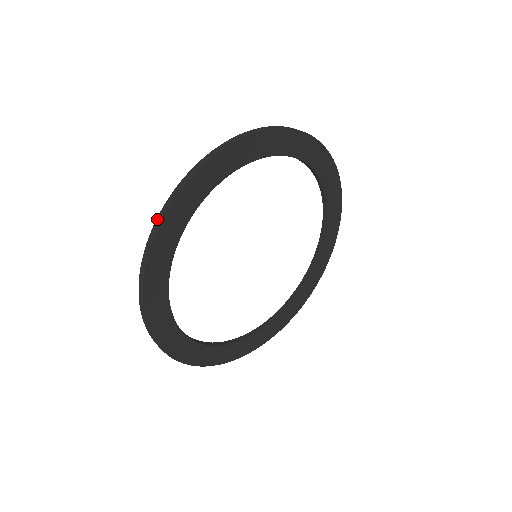
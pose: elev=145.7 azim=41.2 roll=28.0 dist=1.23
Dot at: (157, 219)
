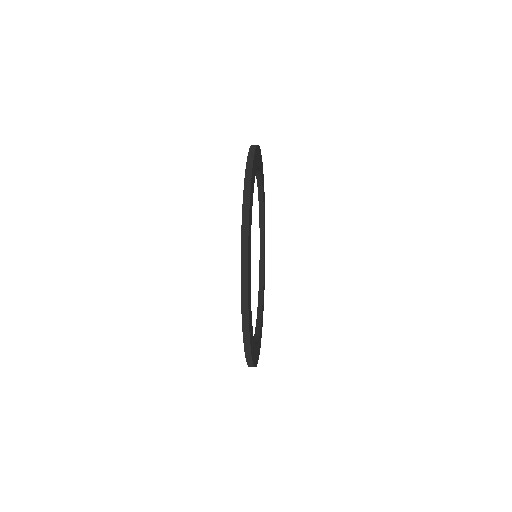
Dot at: (244, 192)
